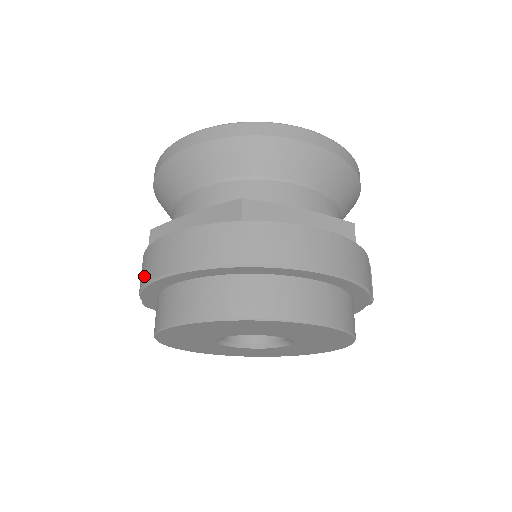
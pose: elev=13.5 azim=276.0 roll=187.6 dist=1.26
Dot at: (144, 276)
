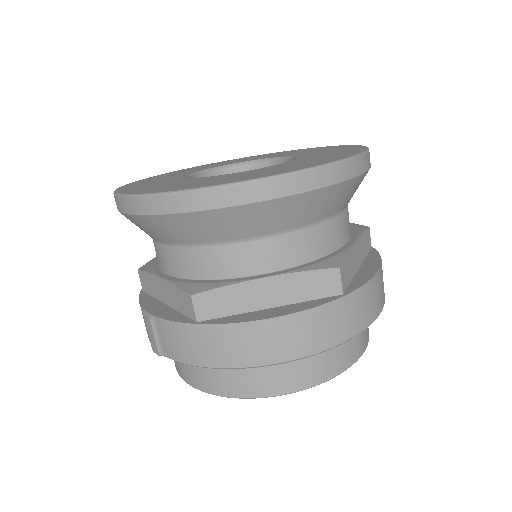
Dot at: (213, 358)
